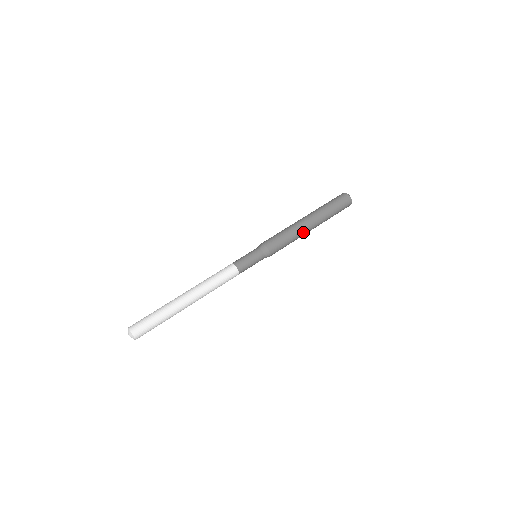
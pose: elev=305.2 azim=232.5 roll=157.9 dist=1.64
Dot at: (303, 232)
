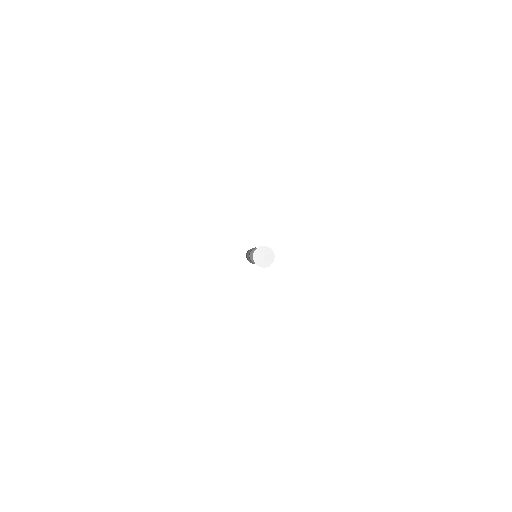
Dot at: occluded
